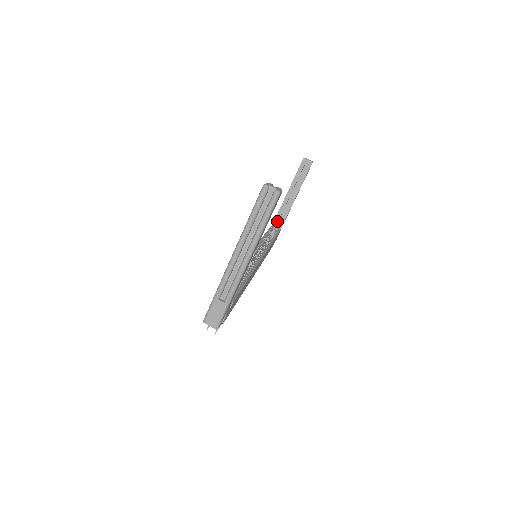
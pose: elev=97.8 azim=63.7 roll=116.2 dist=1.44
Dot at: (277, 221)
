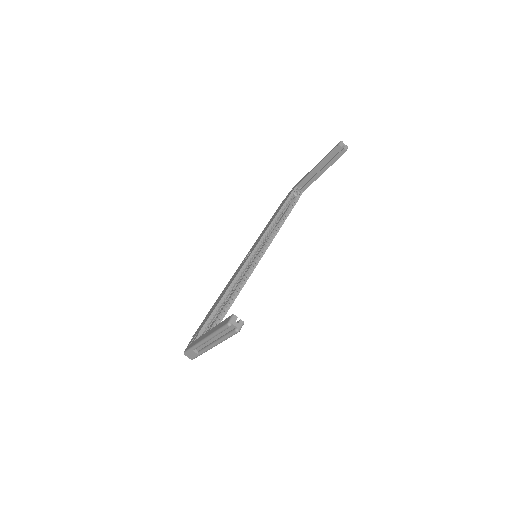
Dot at: (301, 185)
